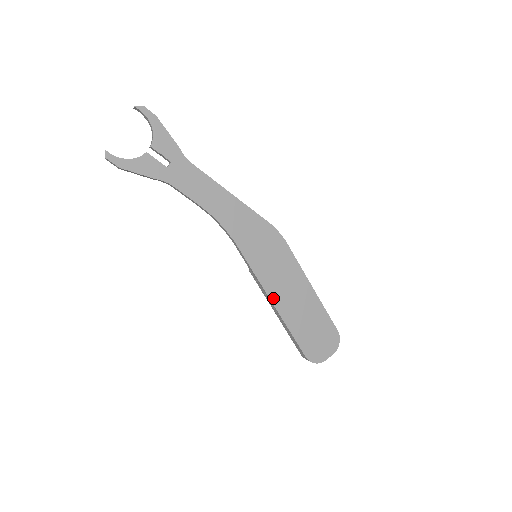
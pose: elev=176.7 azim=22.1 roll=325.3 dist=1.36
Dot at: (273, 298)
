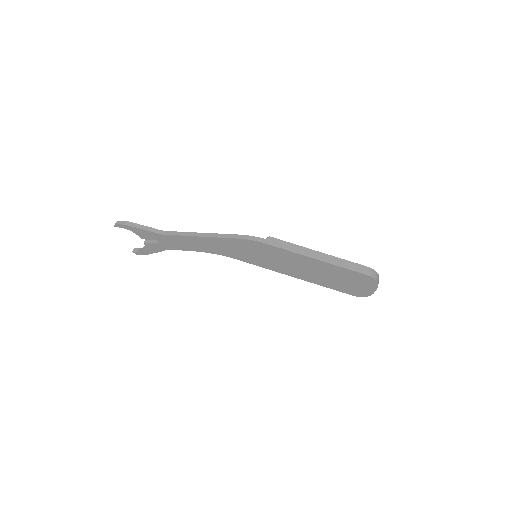
Dot at: (291, 275)
